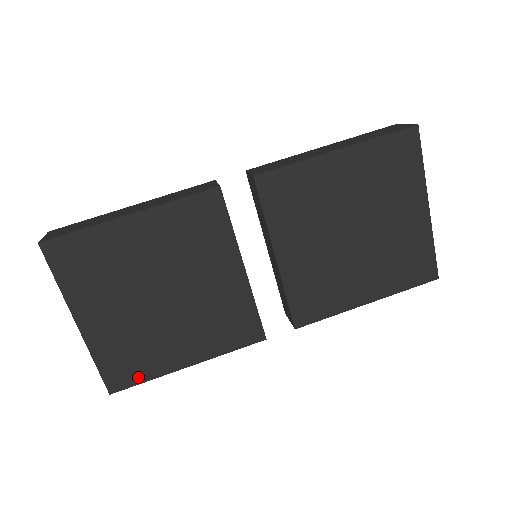
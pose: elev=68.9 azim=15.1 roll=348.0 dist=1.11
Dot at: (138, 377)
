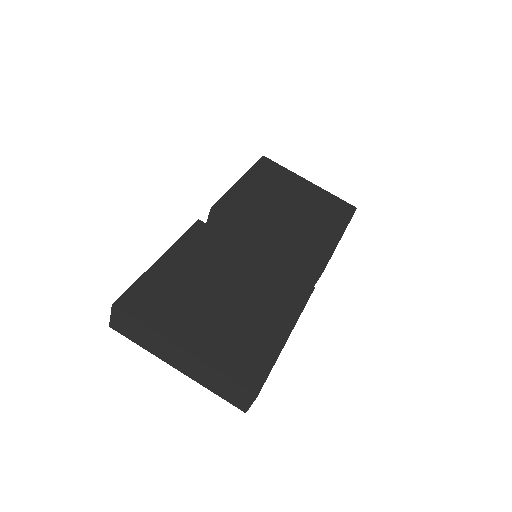
Dot at: (264, 366)
